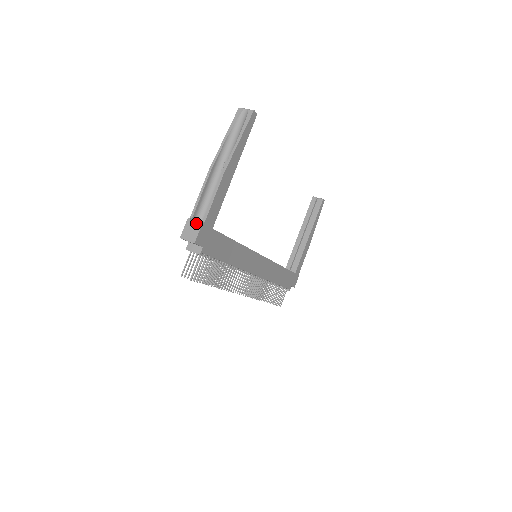
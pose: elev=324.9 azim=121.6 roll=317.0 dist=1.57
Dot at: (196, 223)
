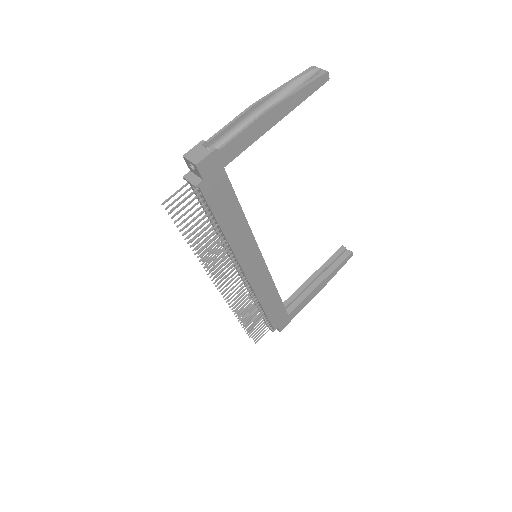
Dot at: occluded
